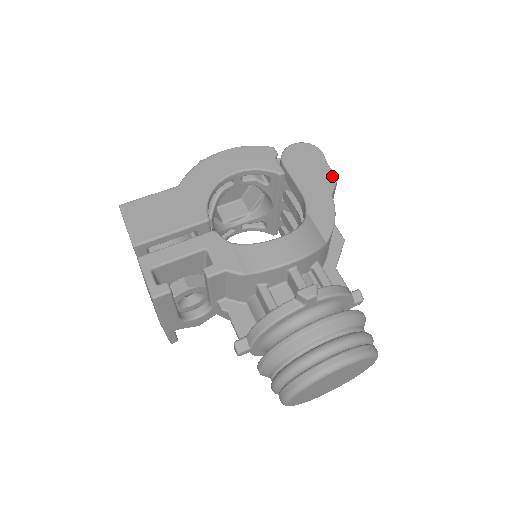
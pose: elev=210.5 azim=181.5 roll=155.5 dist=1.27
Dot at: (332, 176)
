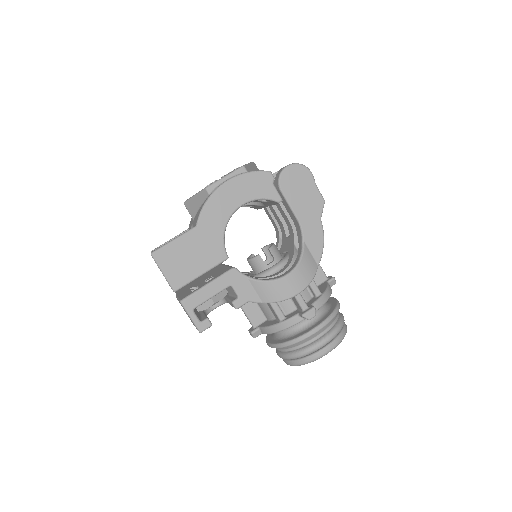
Dot at: (321, 200)
